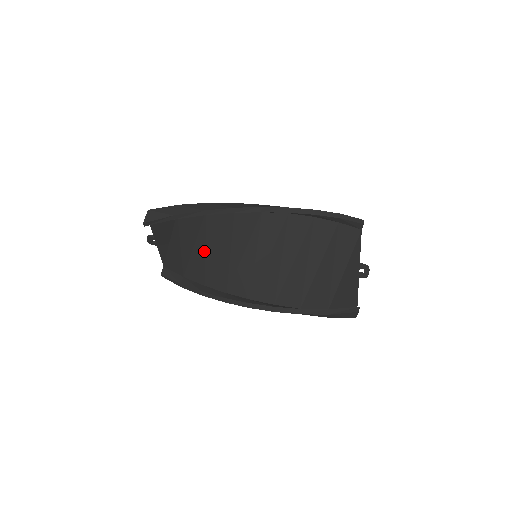
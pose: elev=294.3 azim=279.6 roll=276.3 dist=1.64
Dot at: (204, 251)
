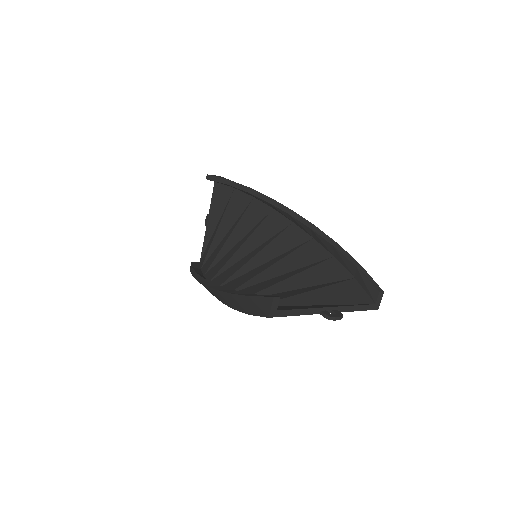
Dot at: (228, 238)
